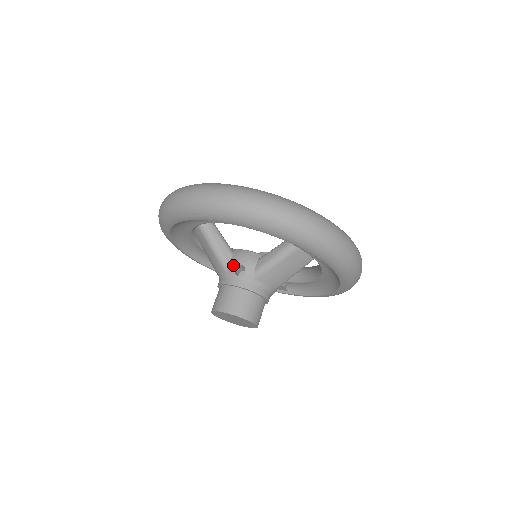
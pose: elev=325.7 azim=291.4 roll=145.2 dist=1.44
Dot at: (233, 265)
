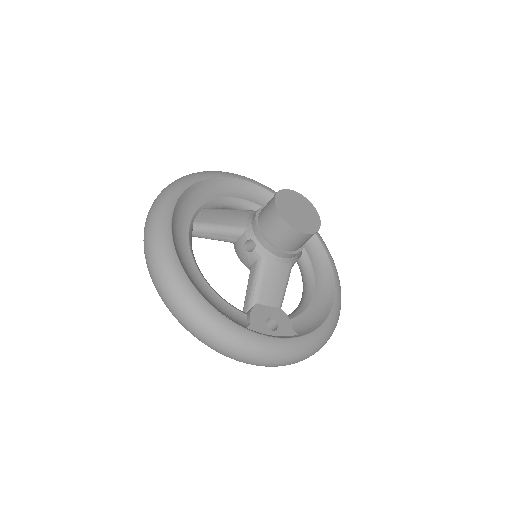
Dot at: occluded
